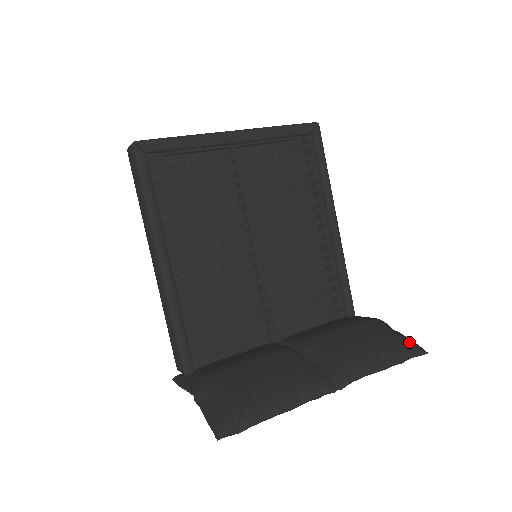
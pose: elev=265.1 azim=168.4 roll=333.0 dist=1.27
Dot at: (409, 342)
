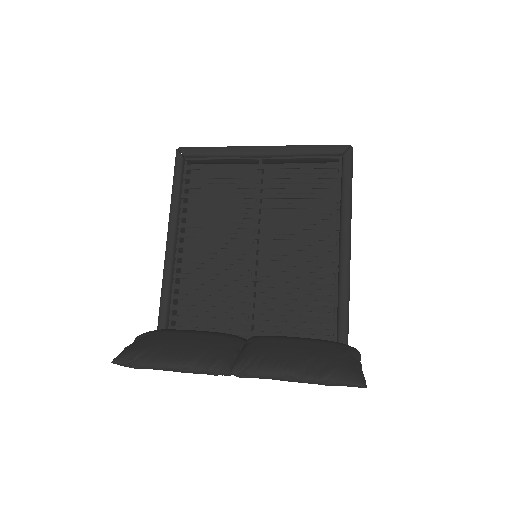
Dot at: (351, 369)
